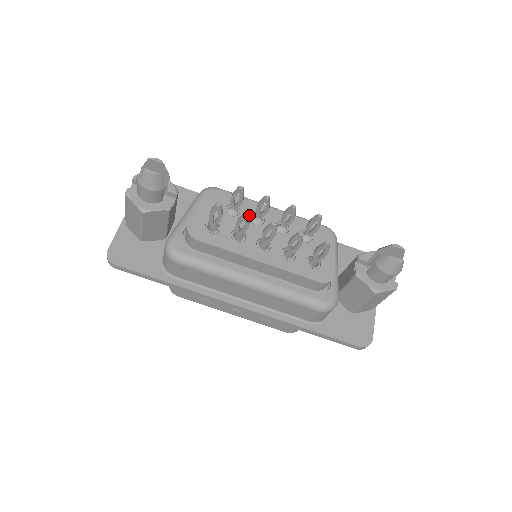
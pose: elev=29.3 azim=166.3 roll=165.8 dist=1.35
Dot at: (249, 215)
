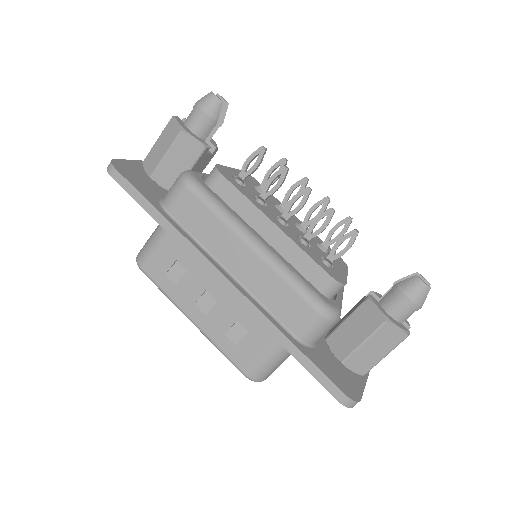
Dot at: occluded
